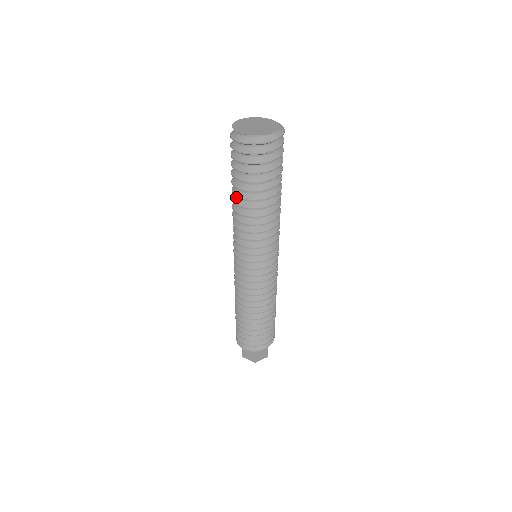
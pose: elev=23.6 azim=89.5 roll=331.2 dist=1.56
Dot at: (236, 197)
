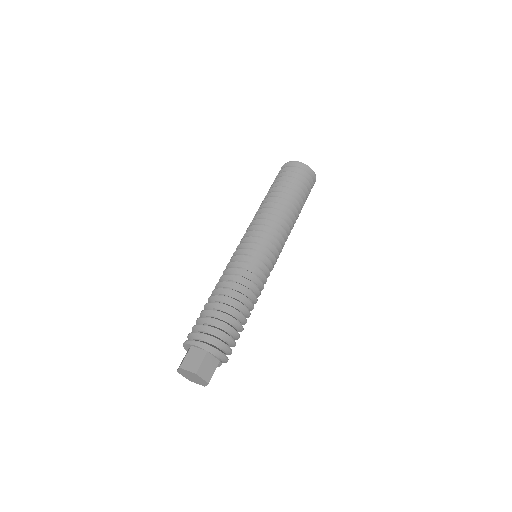
Dot at: occluded
